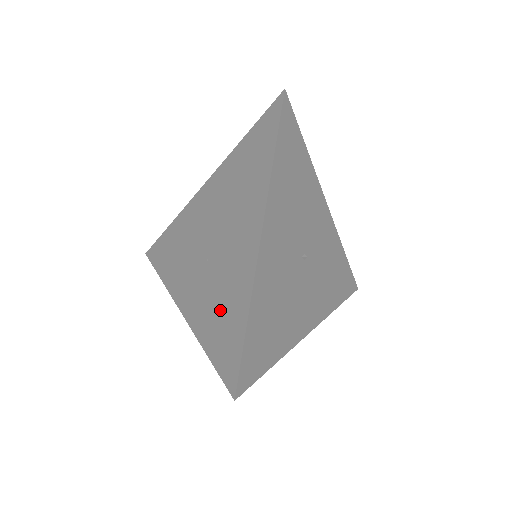
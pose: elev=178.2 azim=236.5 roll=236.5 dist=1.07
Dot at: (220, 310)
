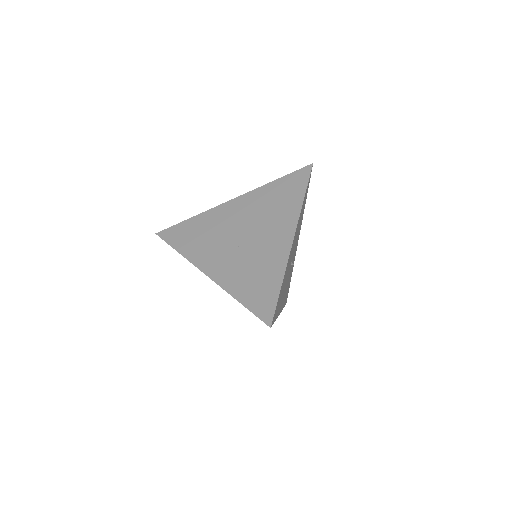
Dot at: occluded
